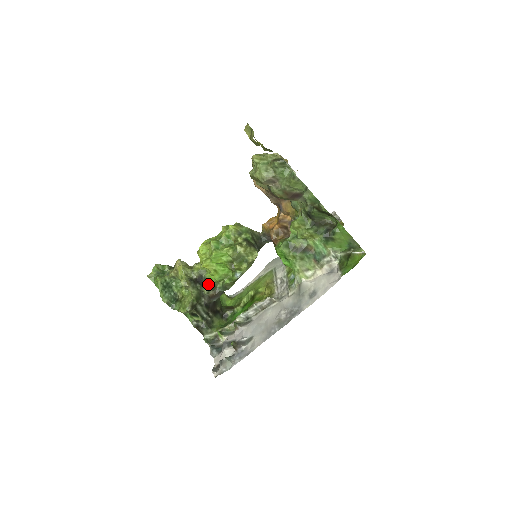
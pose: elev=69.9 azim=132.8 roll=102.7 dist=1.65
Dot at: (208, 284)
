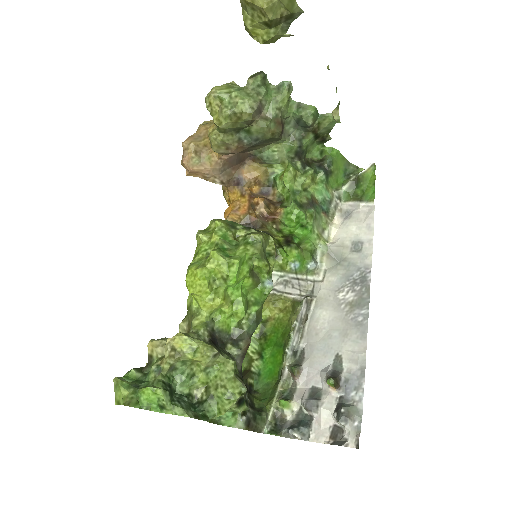
Dot at: (226, 339)
